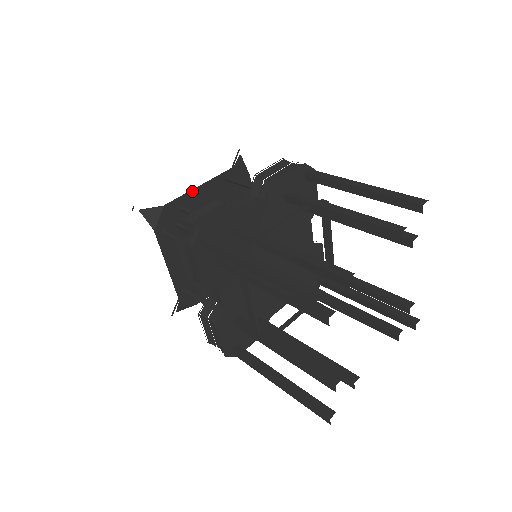
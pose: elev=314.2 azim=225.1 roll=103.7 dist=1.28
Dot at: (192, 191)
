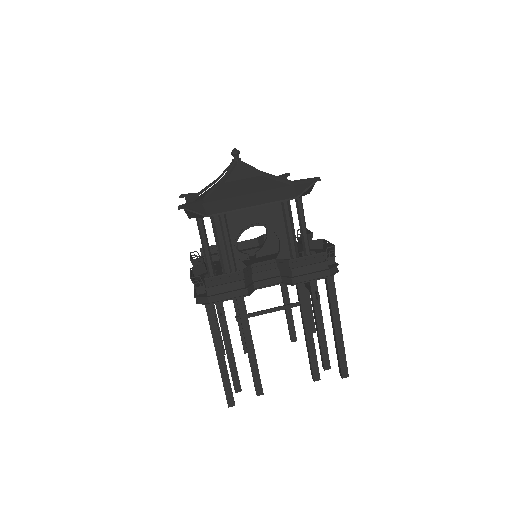
Dot at: occluded
